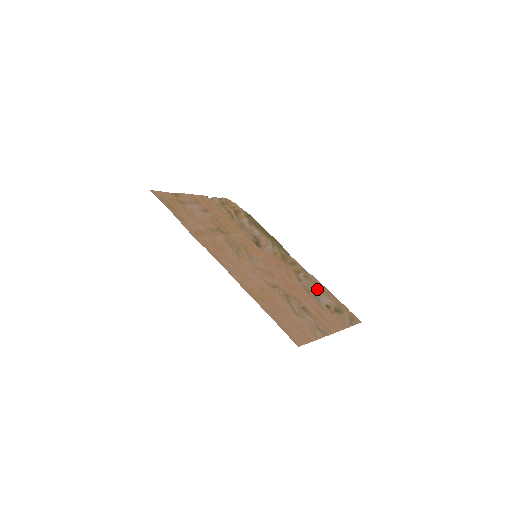
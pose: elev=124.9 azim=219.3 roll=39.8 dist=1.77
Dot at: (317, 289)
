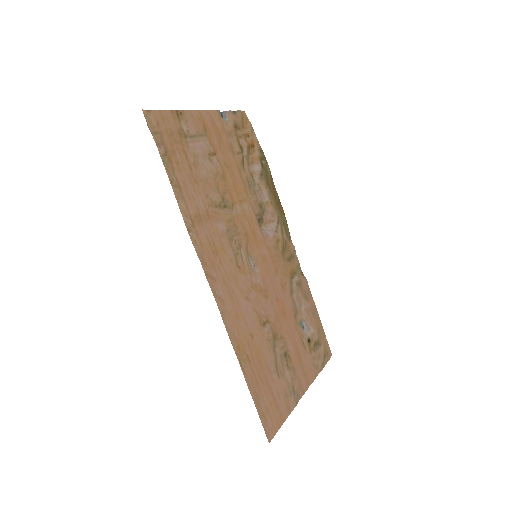
Dot at: (305, 308)
